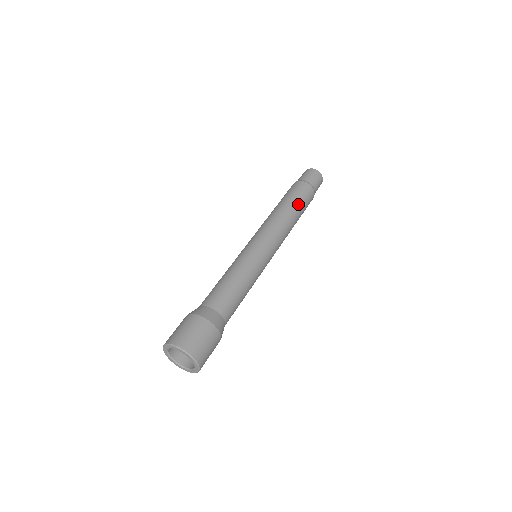
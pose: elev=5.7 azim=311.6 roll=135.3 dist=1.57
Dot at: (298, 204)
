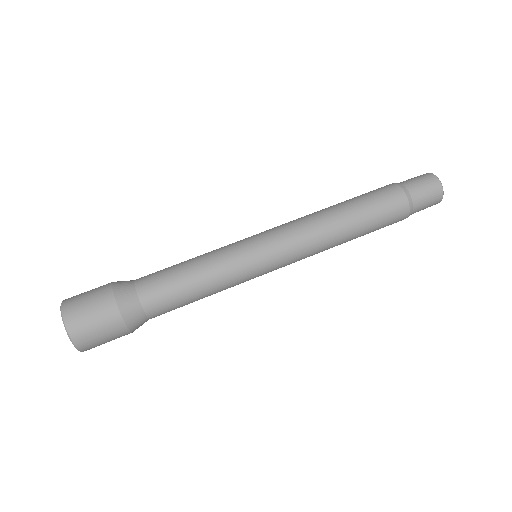
Dot at: (358, 203)
